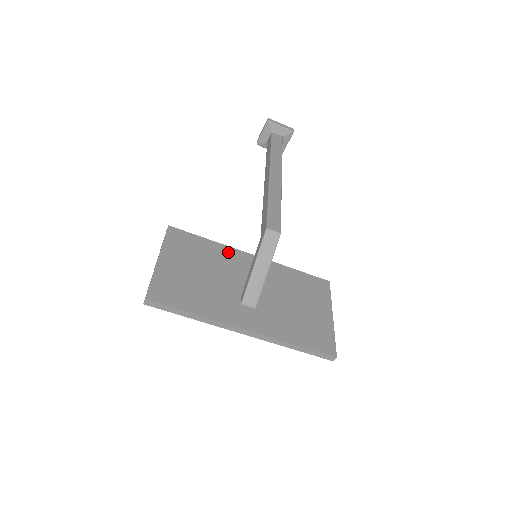
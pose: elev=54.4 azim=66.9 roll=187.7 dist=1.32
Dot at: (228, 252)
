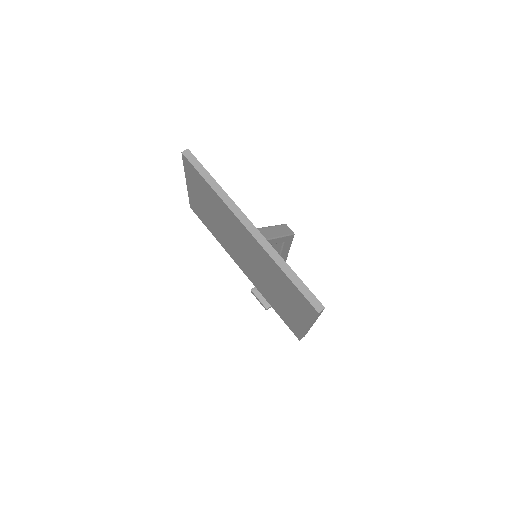
Dot at: occluded
